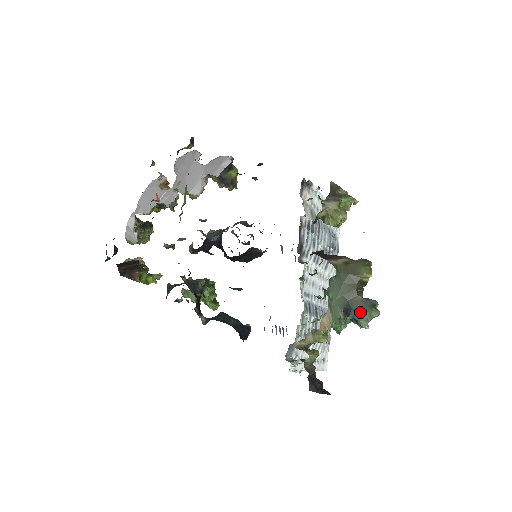
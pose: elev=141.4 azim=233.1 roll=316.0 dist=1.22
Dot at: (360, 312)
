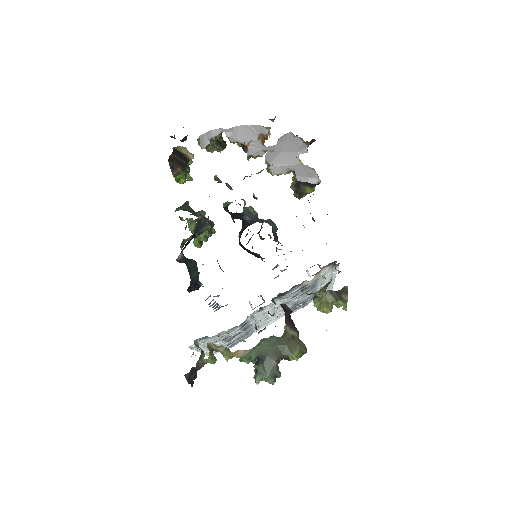
Dot at: (265, 371)
